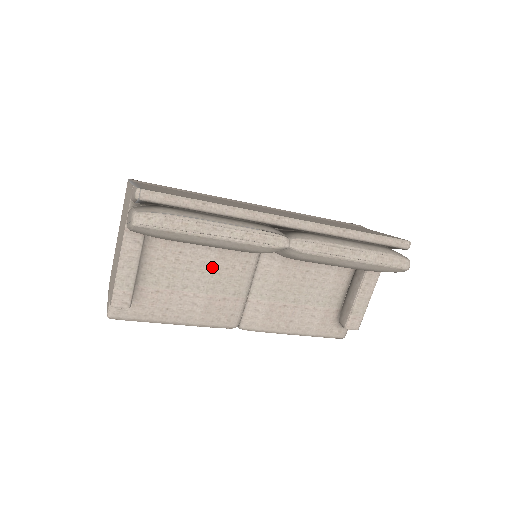
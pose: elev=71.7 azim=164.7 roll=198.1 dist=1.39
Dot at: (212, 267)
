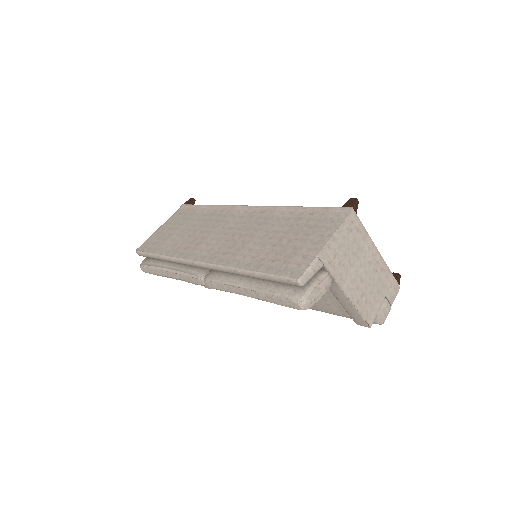
Dot at: occluded
